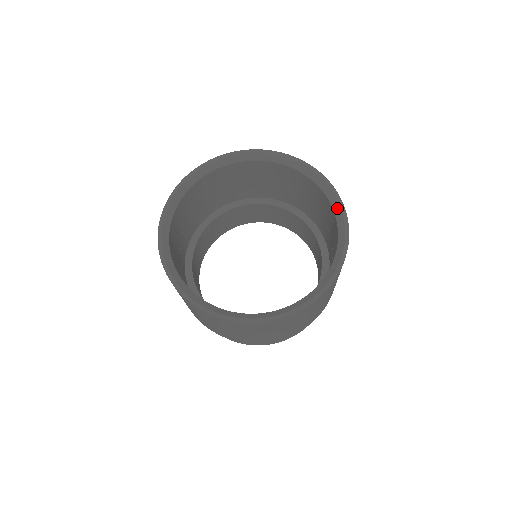
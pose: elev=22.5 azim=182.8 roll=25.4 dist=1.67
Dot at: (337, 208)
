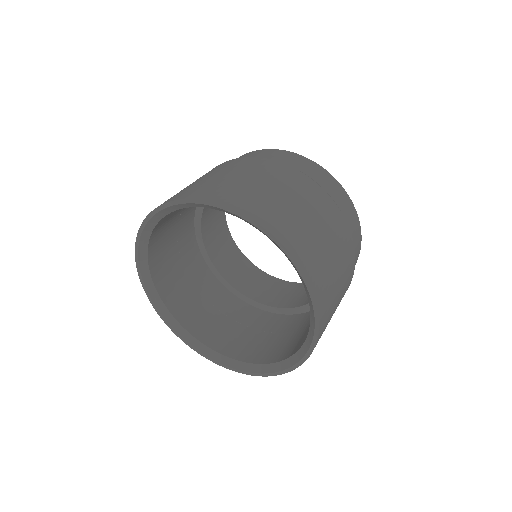
Dot at: (292, 362)
